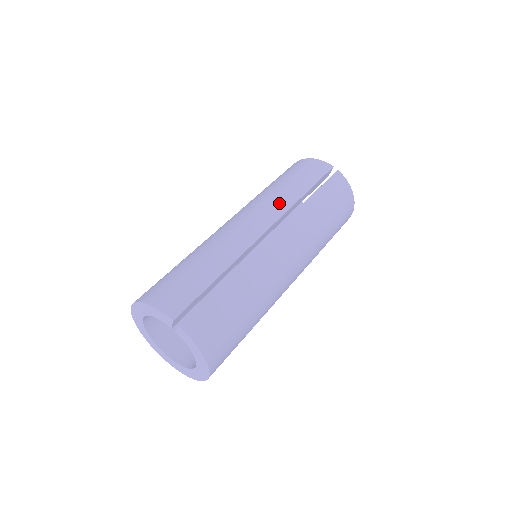
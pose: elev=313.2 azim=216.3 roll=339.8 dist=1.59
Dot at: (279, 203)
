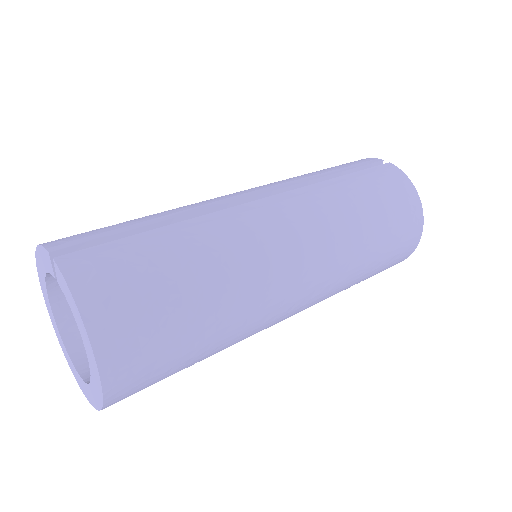
Dot at: (289, 179)
